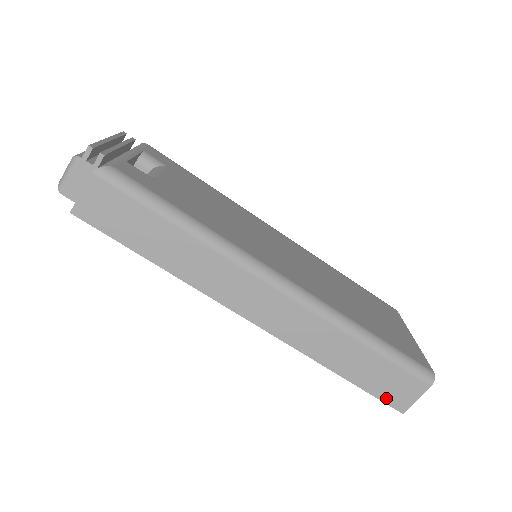
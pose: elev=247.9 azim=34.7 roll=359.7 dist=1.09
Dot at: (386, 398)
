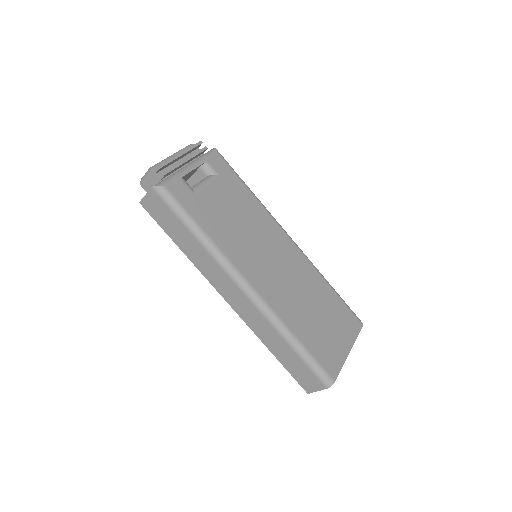
Dot at: (299, 380)
